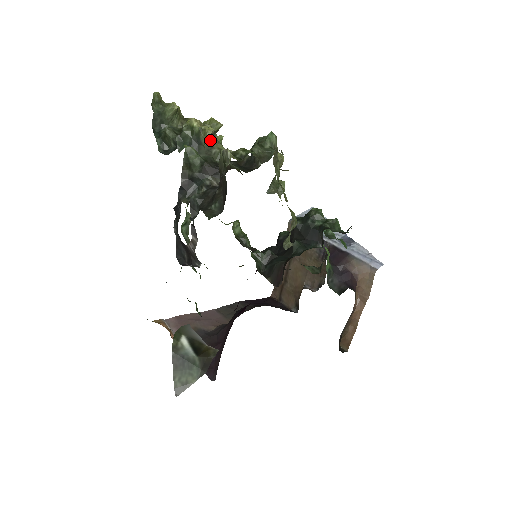
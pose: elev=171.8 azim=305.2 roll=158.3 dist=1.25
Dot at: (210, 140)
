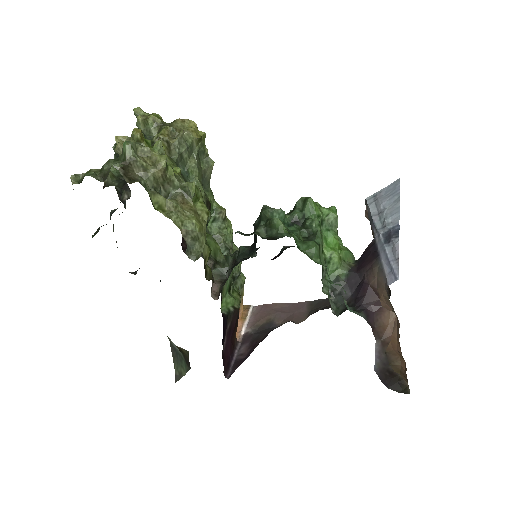
Dot at: occluded
